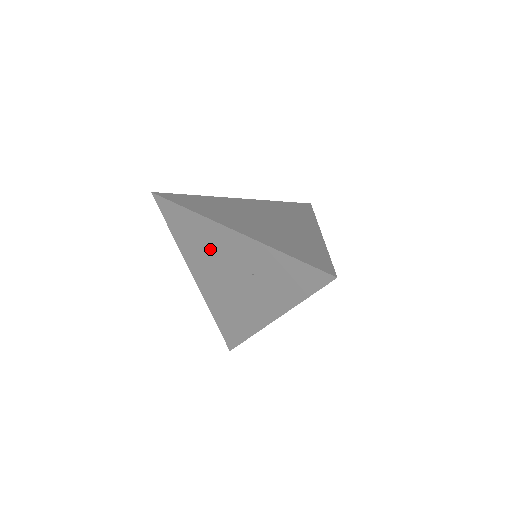
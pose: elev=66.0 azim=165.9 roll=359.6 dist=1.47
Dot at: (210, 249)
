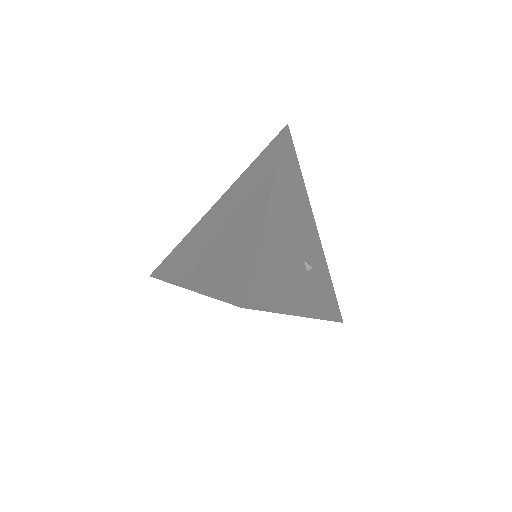
Dot at: occluded
